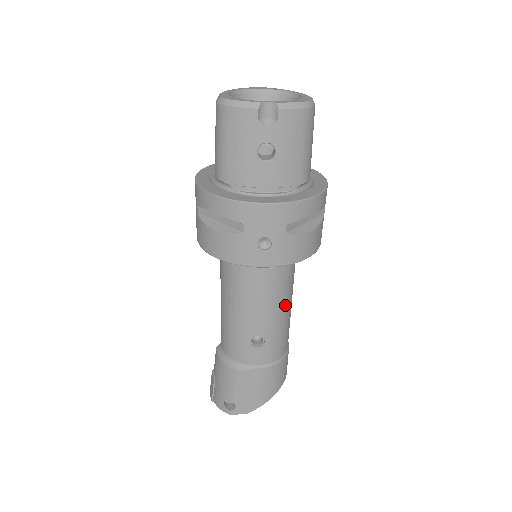
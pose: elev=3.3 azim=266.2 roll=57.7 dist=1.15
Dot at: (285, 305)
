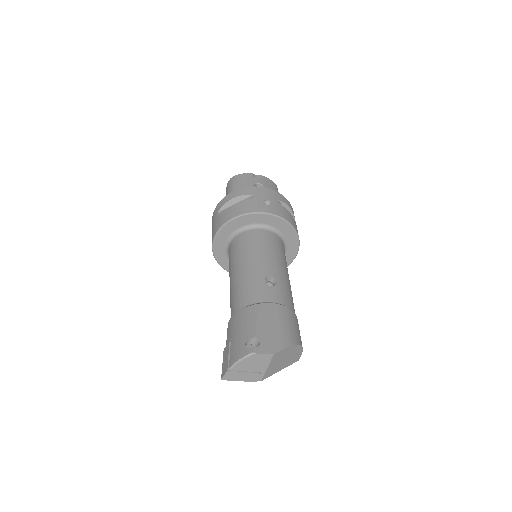
Dot at: (286, 270)
